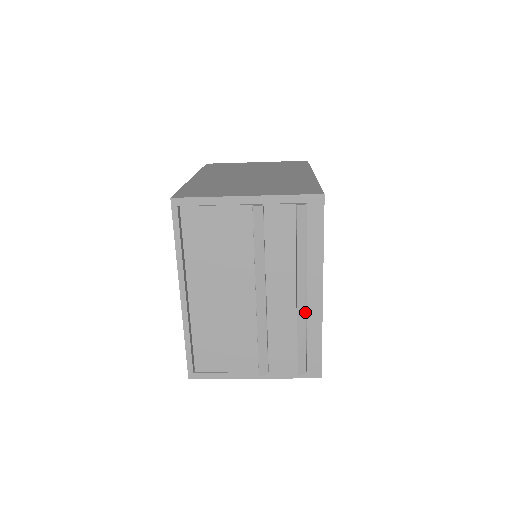
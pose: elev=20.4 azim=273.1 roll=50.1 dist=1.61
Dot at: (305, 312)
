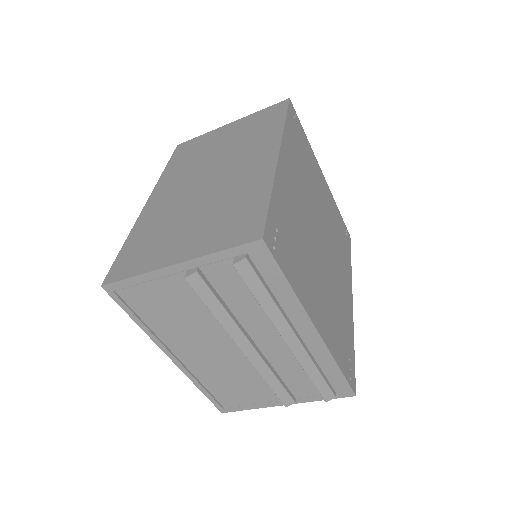
Dot at: (304, 352)
